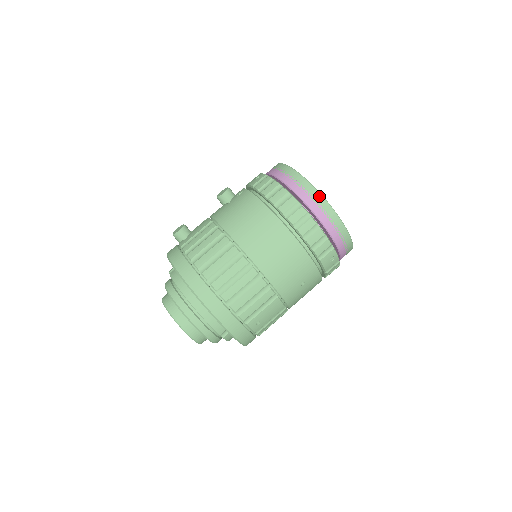
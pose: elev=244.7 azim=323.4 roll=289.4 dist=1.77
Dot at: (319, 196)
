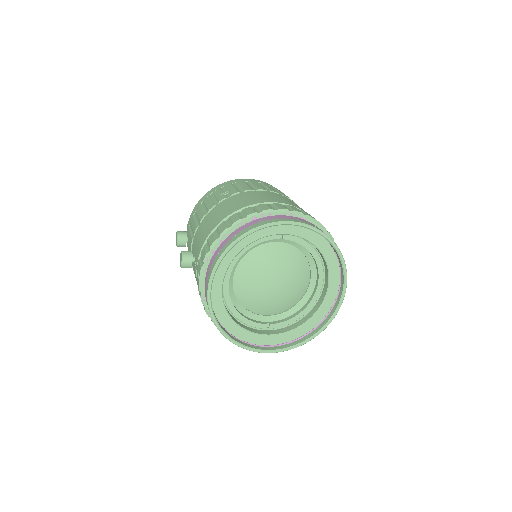
Dot at: (242, 347)
